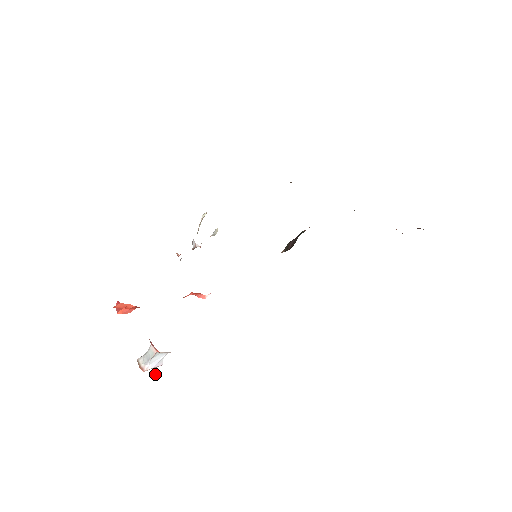
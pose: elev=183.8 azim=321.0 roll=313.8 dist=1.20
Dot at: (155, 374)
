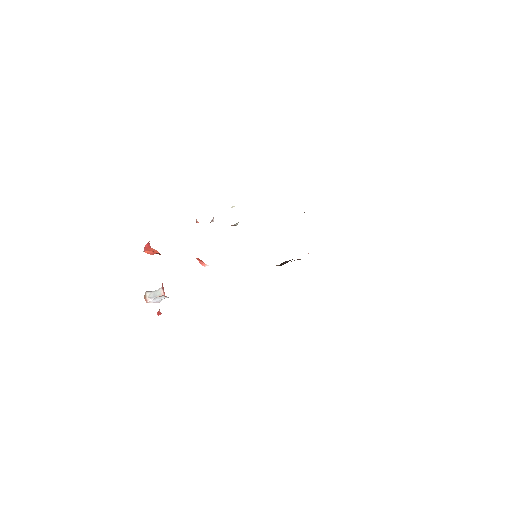
Dot at: (159, 311)
